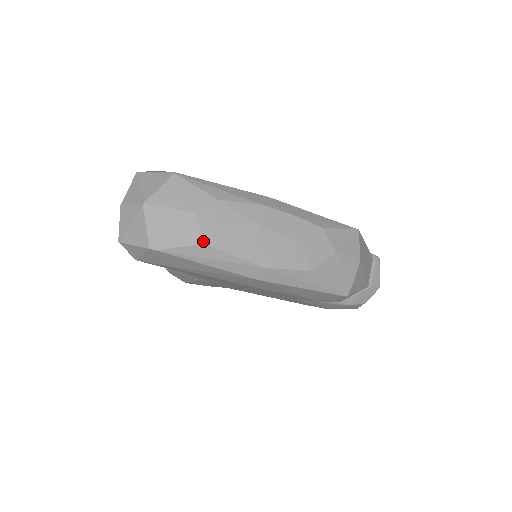
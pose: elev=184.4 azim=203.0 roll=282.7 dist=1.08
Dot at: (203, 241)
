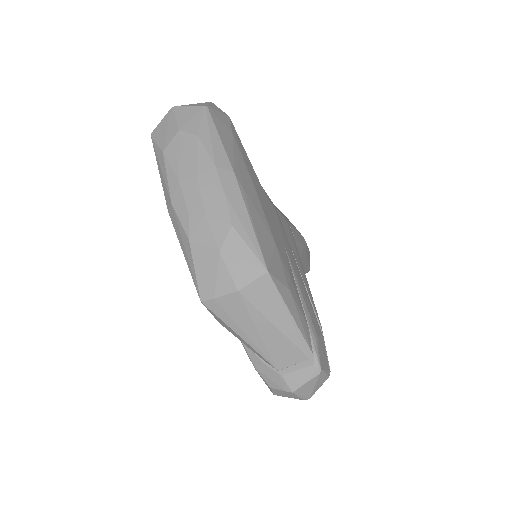
Dot at: (164, 150)
